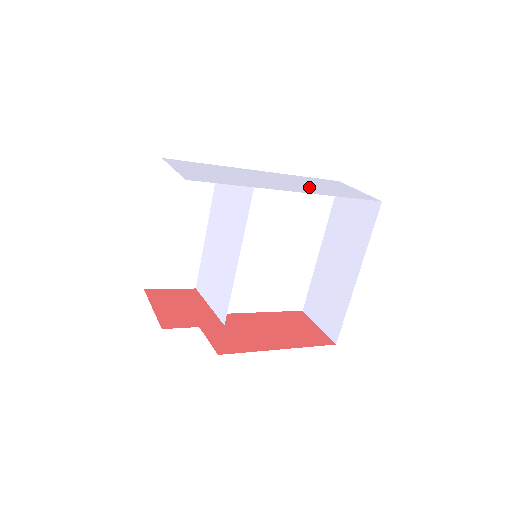
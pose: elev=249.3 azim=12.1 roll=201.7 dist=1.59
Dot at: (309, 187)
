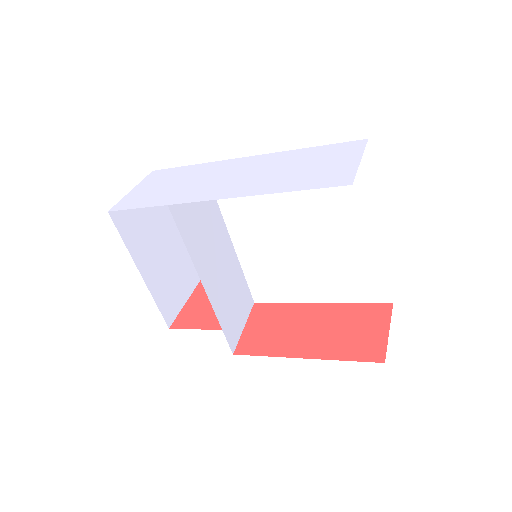
Dot at: (261, 179)
